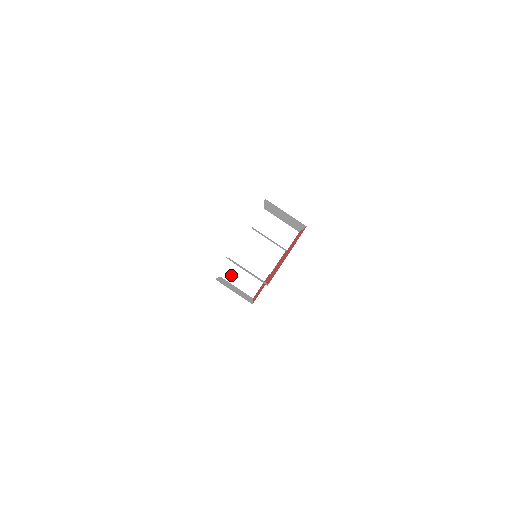
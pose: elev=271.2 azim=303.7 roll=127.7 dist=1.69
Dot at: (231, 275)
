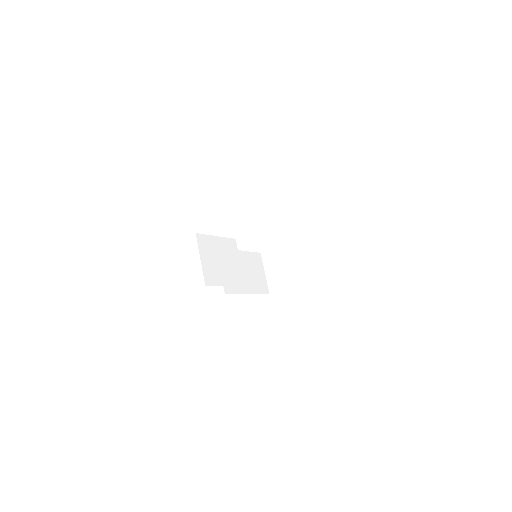
Dot at: (268, 258)
